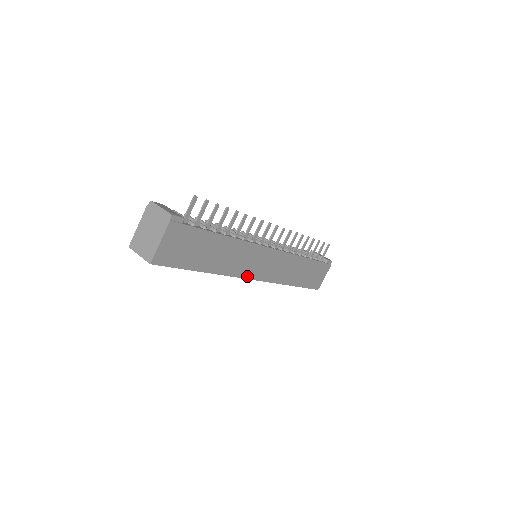
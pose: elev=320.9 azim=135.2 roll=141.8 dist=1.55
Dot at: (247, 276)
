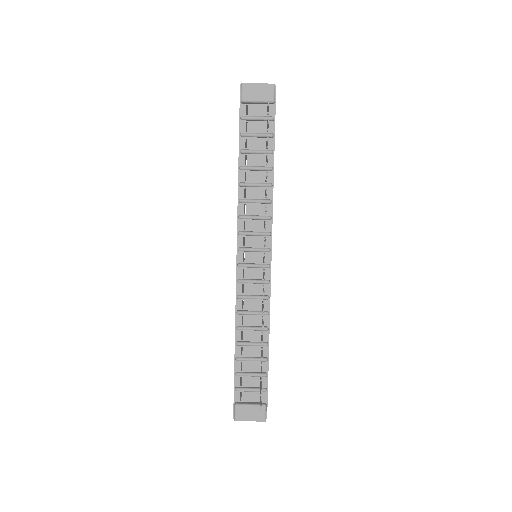
Dot at: occluded
